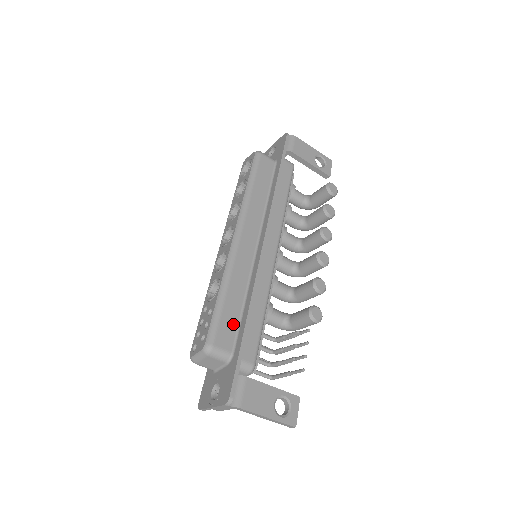
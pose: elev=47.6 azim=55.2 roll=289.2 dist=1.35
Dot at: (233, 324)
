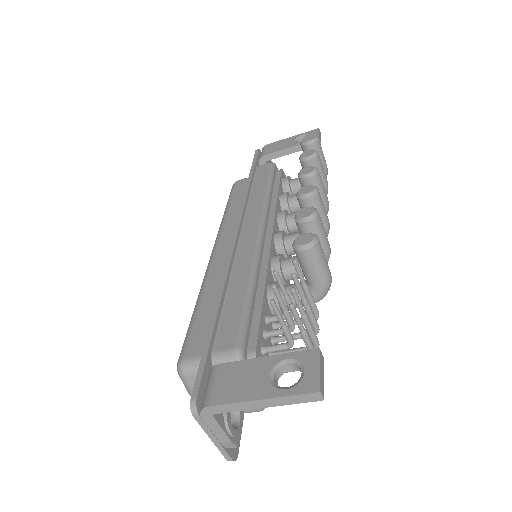
Dot at: occluded
